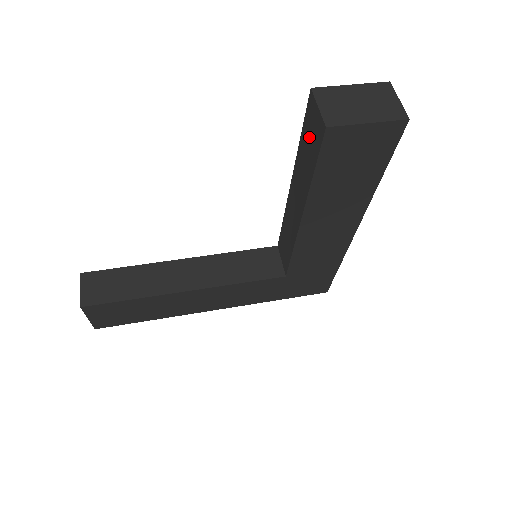
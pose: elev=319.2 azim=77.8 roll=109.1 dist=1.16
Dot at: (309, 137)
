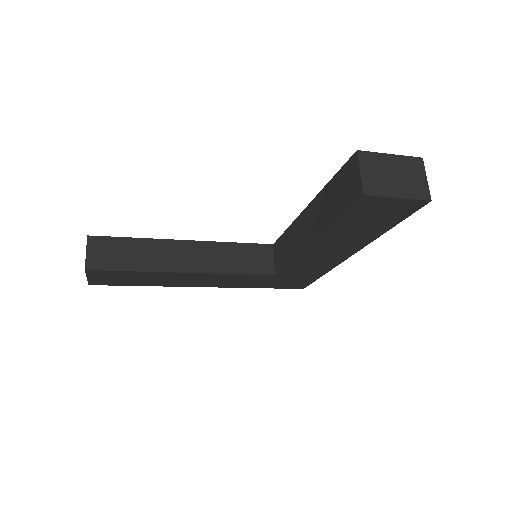
Dot at: (342, 187)
